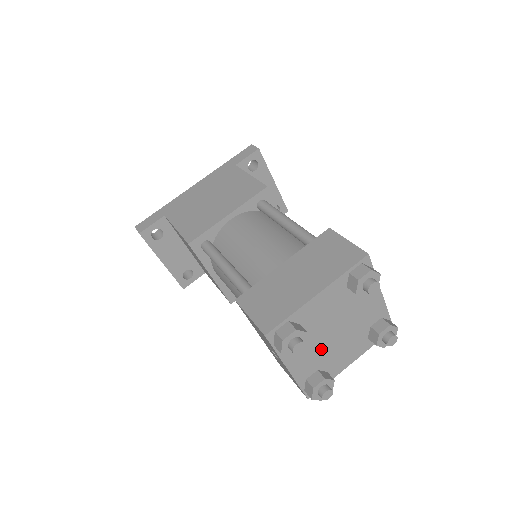
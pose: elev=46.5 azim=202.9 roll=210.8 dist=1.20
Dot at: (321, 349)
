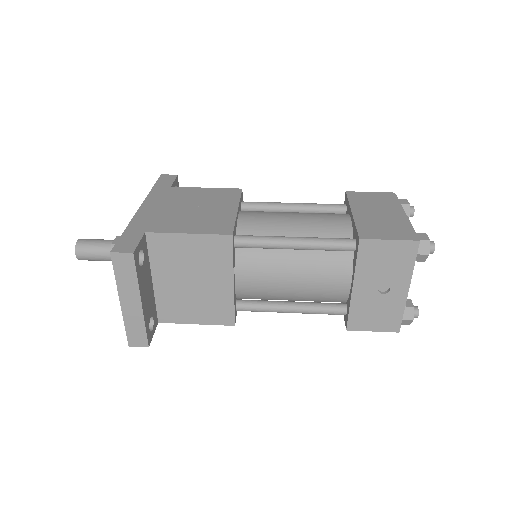
Dot at: occluded
